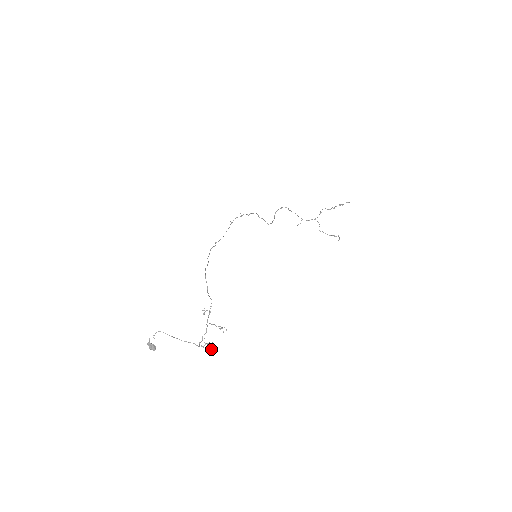
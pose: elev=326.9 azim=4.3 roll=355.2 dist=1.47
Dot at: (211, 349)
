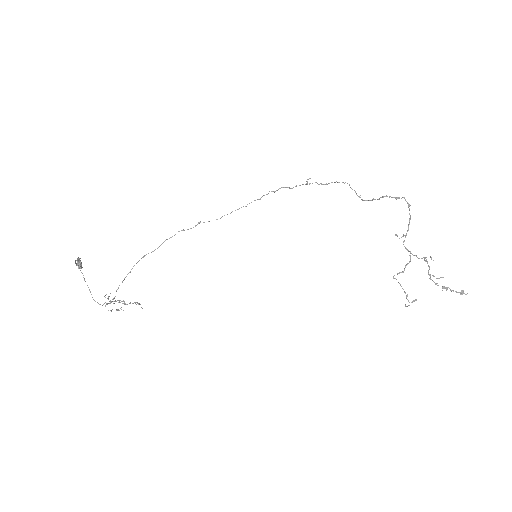
Dot at: occluded
